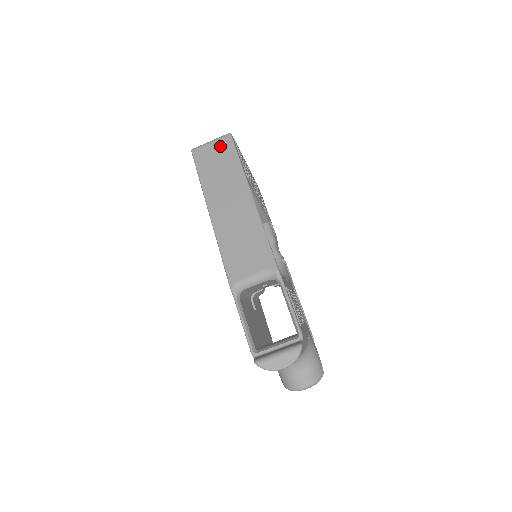
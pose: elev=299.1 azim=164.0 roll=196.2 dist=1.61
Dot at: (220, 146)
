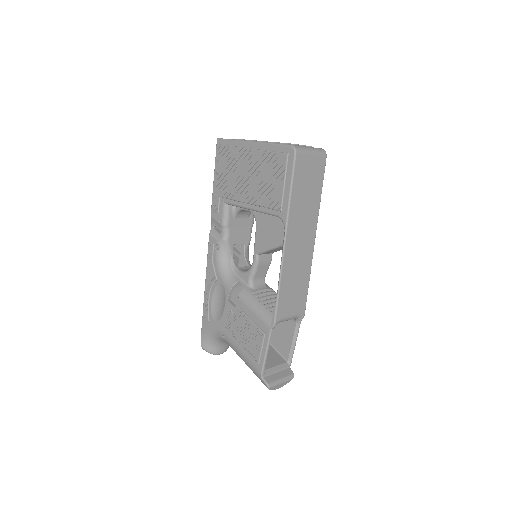
Dot at: (317, 165)
